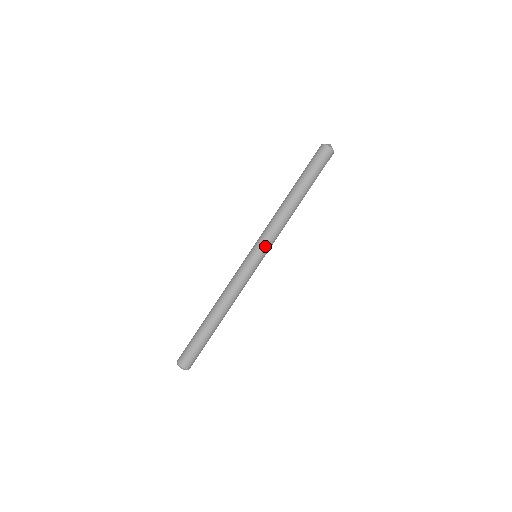
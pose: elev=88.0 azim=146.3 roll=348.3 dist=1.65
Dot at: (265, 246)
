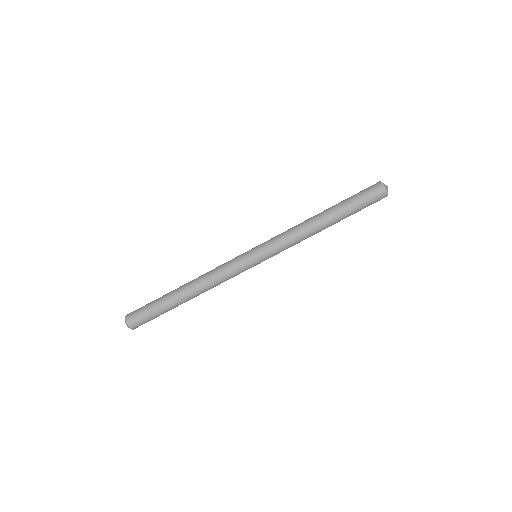
Dot at: (269, 251)
